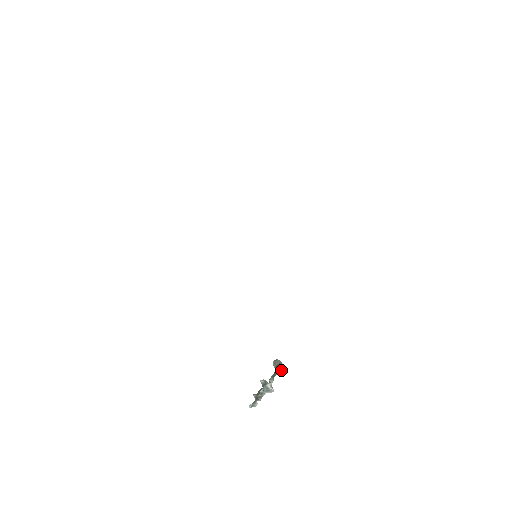
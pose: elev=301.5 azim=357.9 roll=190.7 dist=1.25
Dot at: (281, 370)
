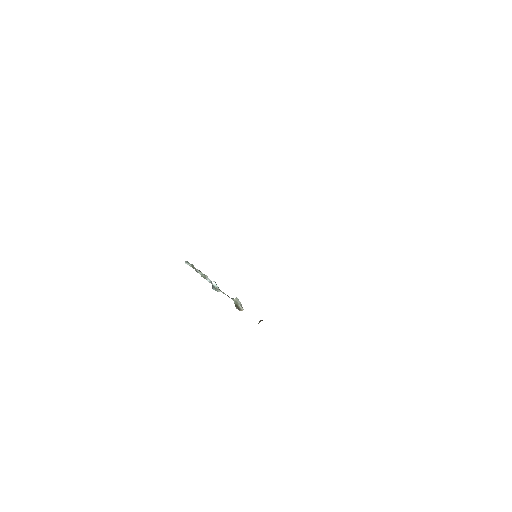
Dot at: (240, 310)
